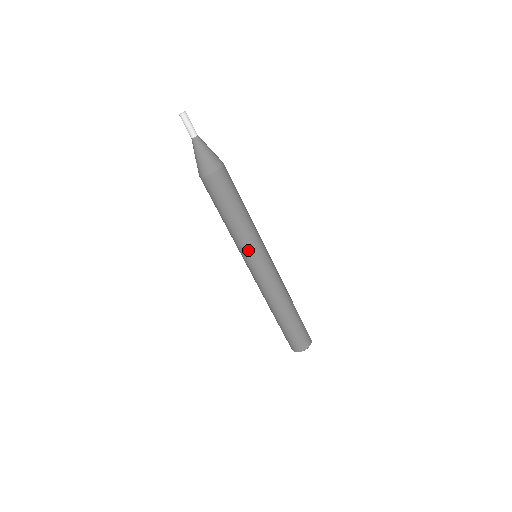
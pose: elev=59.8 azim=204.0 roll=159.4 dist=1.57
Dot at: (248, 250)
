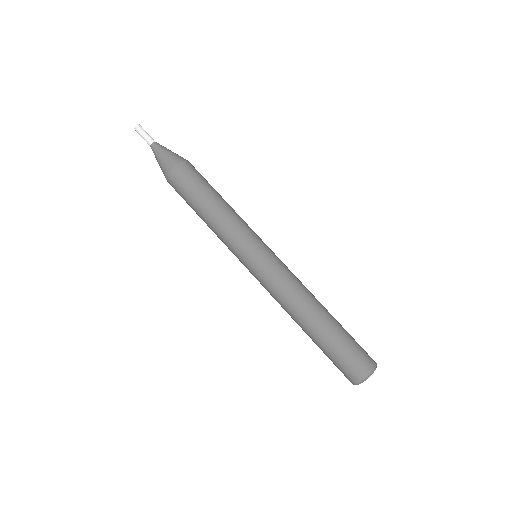
Dot at: (234, 247)
